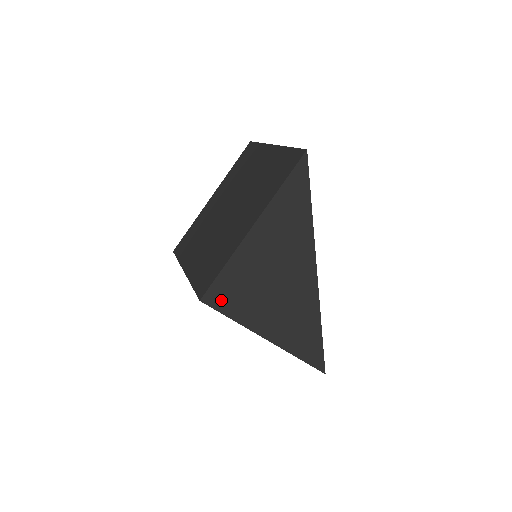
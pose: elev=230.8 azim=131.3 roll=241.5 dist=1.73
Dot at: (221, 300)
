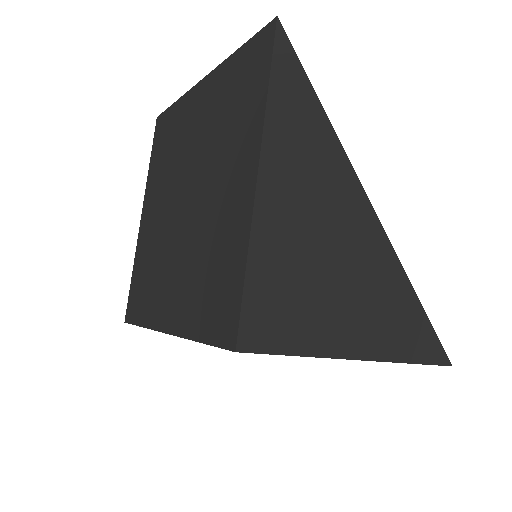
Dot at: (268, 331)
